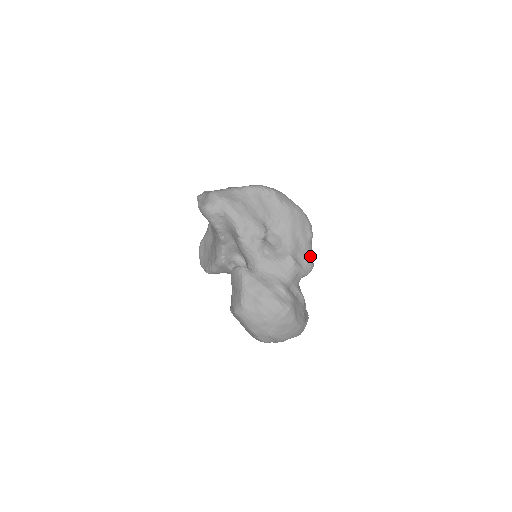
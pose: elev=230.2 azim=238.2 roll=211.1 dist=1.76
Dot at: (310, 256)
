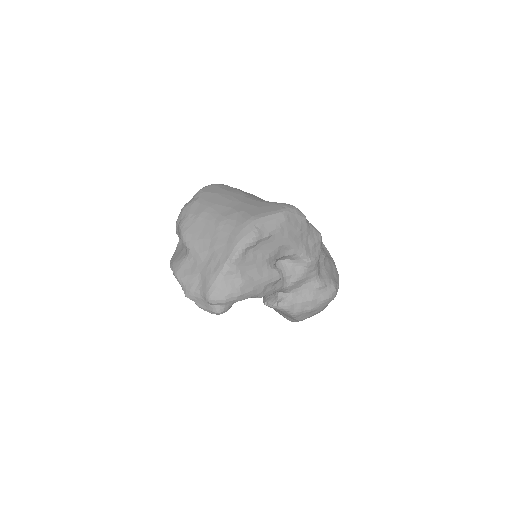
Dot at: (315, 233)
